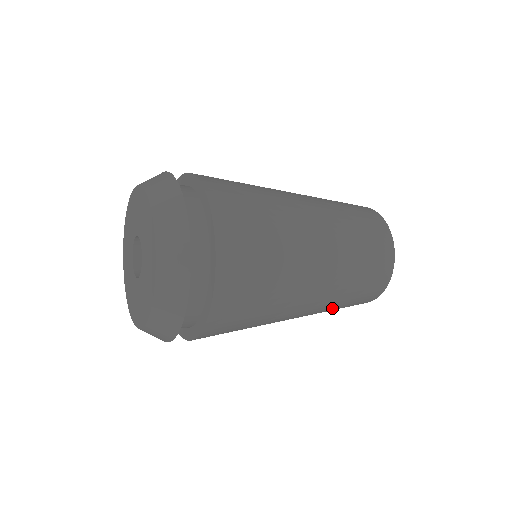
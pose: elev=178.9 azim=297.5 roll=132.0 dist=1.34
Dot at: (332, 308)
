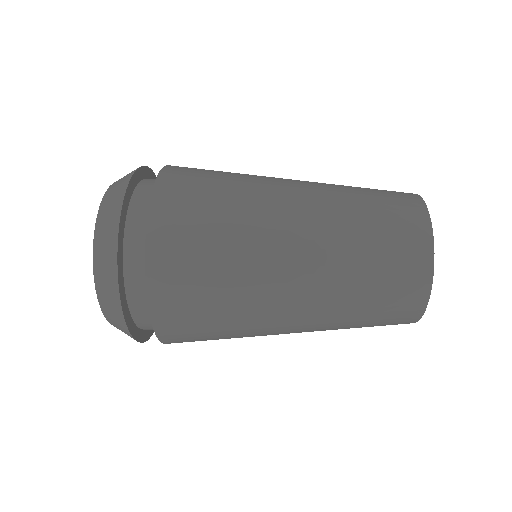
Dot at: occluded
